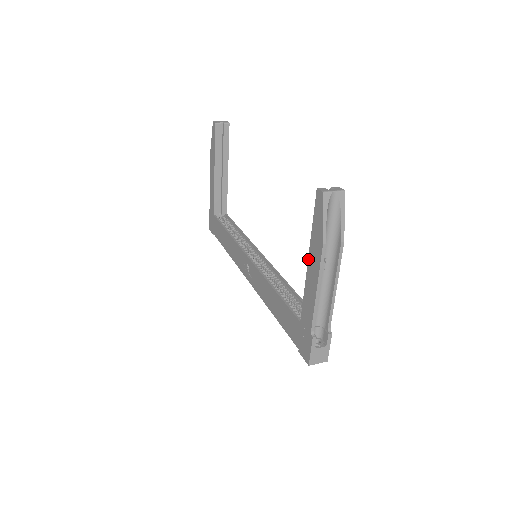
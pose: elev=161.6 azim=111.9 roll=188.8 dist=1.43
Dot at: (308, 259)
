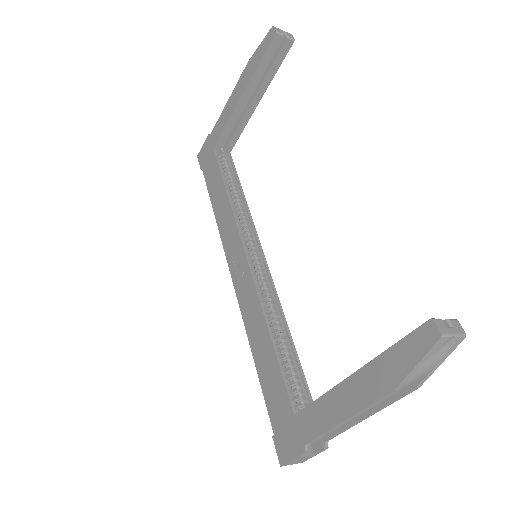
Dot at: (353, 374)
